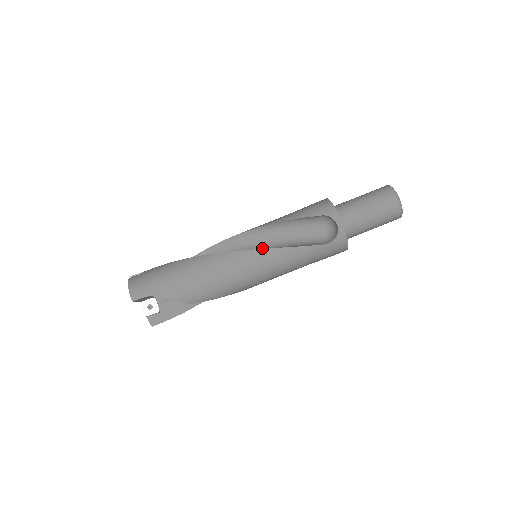
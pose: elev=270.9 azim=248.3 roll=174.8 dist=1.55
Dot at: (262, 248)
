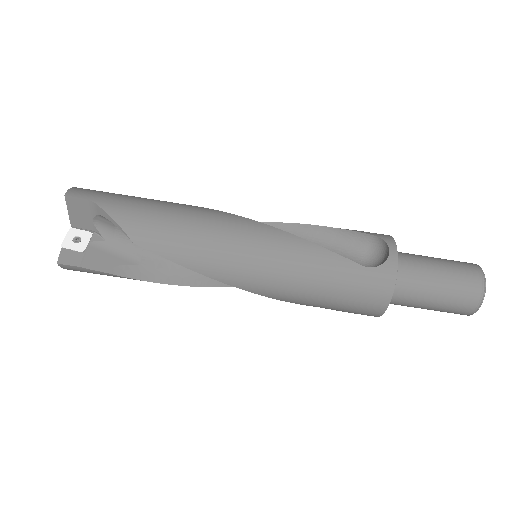
Dot at: occluded
